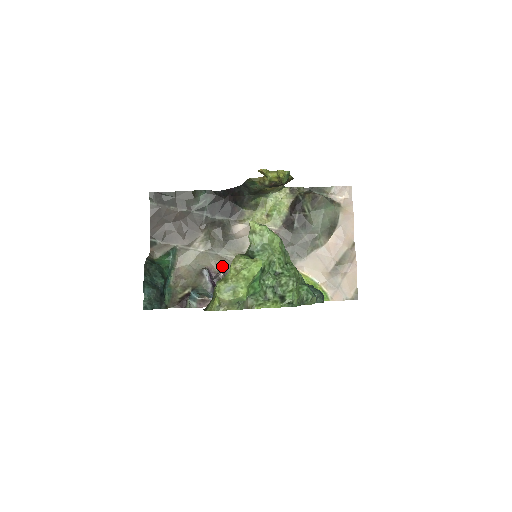
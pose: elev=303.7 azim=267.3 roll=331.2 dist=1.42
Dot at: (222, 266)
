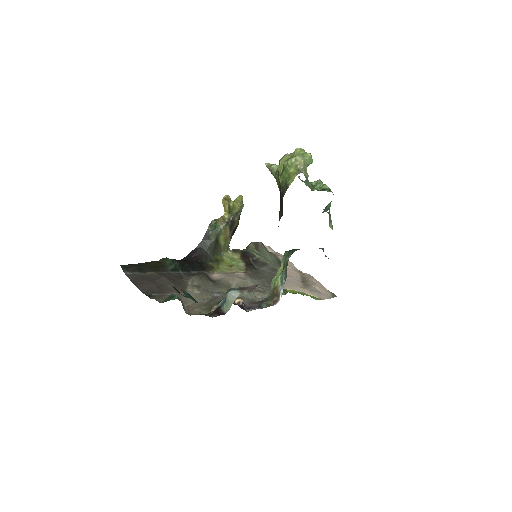
Dot at: (225, 296)
